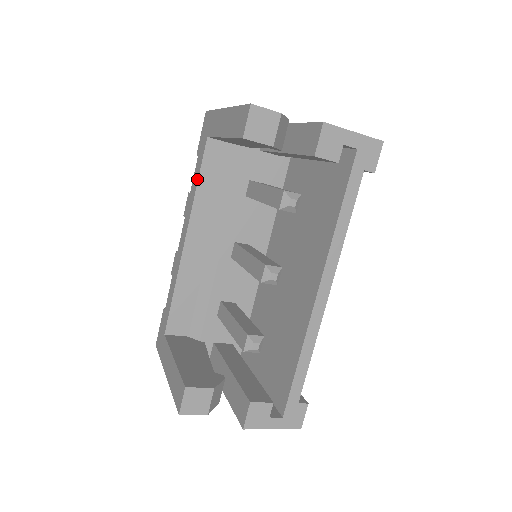
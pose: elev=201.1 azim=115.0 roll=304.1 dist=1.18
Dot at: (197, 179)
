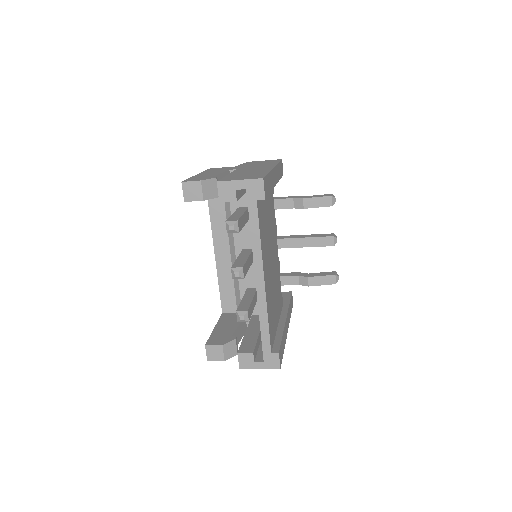
Dot at: (210, 215)
